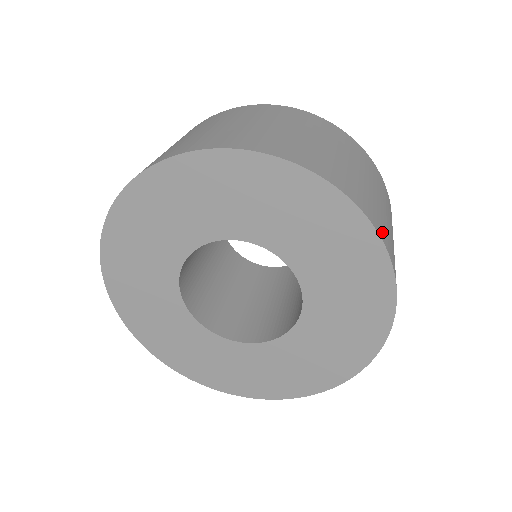
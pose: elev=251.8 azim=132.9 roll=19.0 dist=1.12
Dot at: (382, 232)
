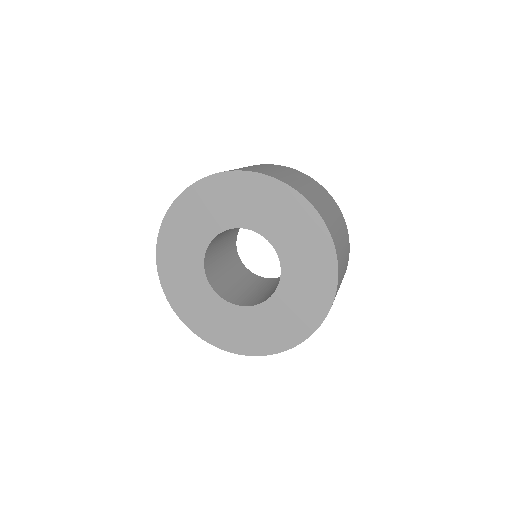
Dot at: (314, 203)
